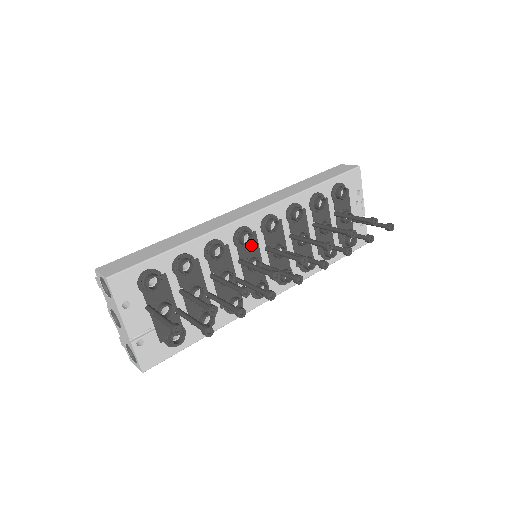
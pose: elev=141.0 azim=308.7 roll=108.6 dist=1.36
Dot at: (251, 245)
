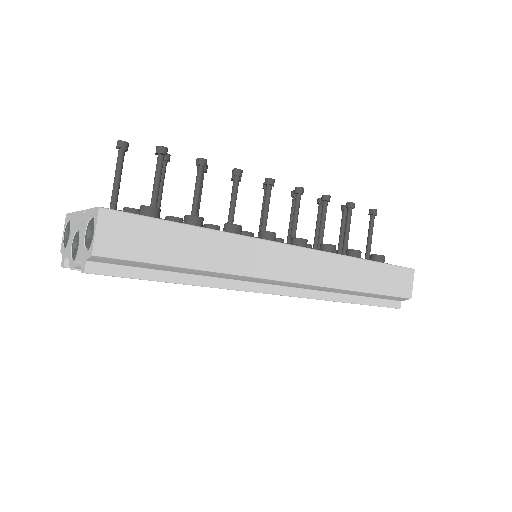
Dot at: occluded
